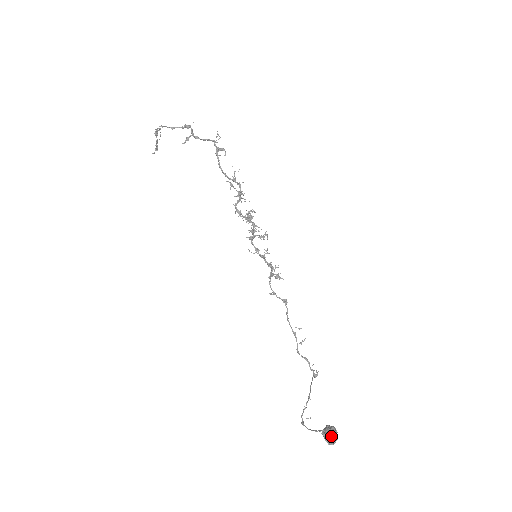
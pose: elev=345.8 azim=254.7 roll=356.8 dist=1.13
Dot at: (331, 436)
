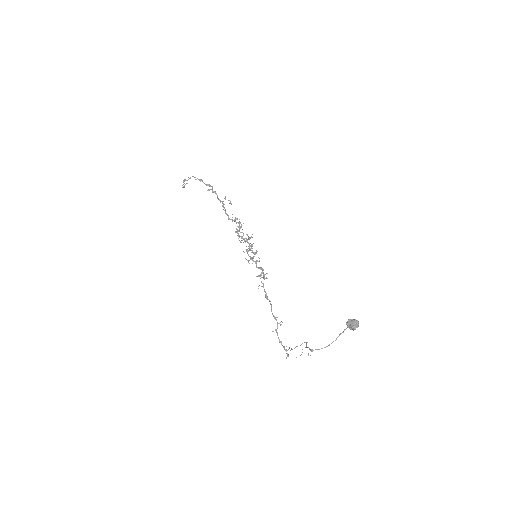
Dot at: (356, 320)
